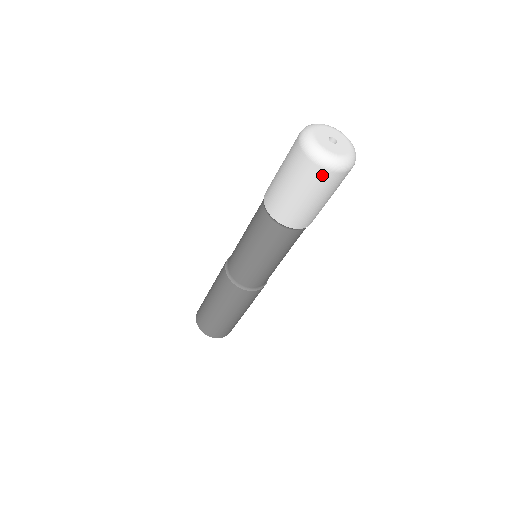
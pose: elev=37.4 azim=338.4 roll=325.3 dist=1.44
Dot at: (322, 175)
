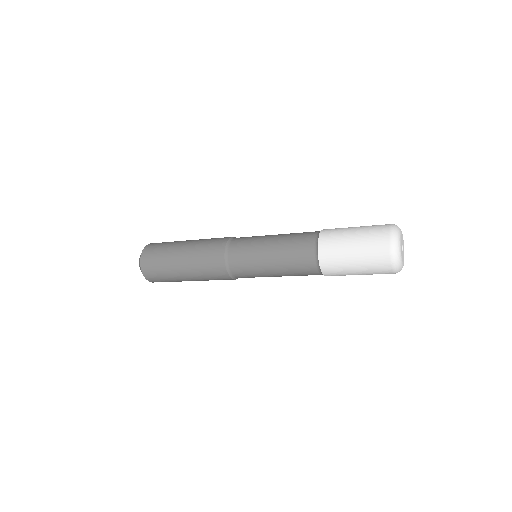
Dot at: (386, 271)
